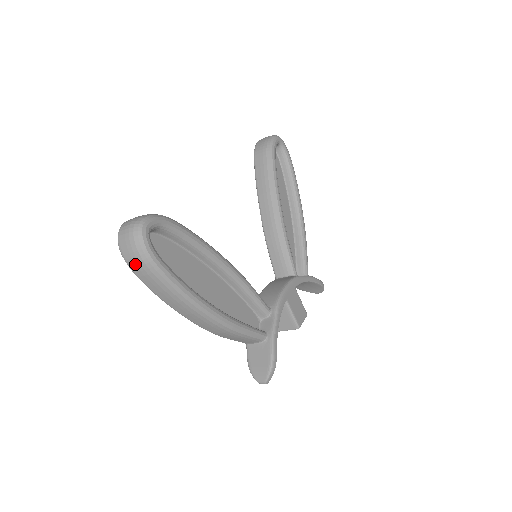
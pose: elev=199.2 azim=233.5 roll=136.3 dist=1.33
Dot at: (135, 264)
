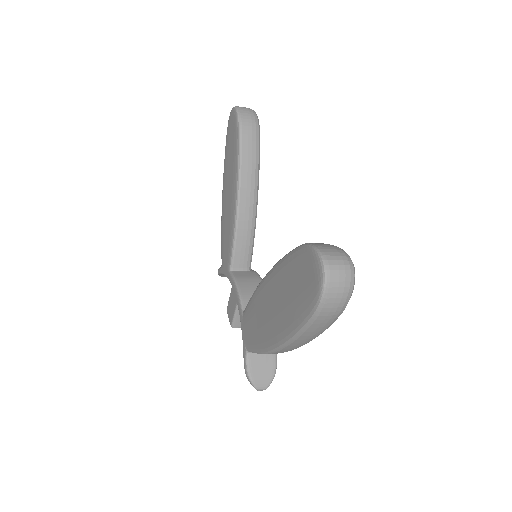
Dot at: (331, 309)
